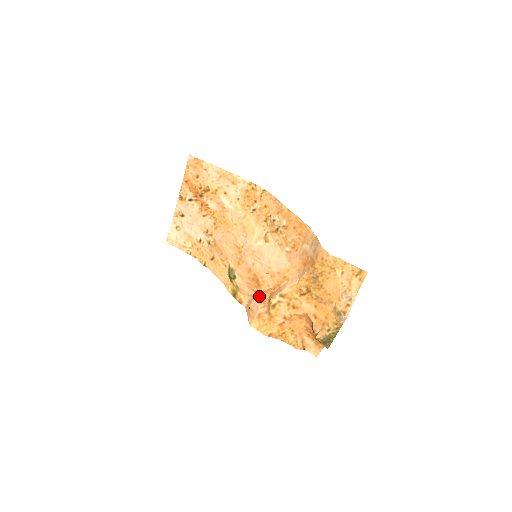
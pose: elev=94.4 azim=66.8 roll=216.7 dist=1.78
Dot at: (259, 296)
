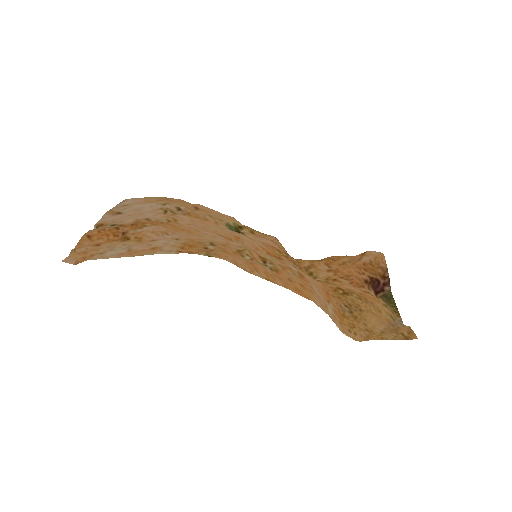
Dot at: (286, 254)
